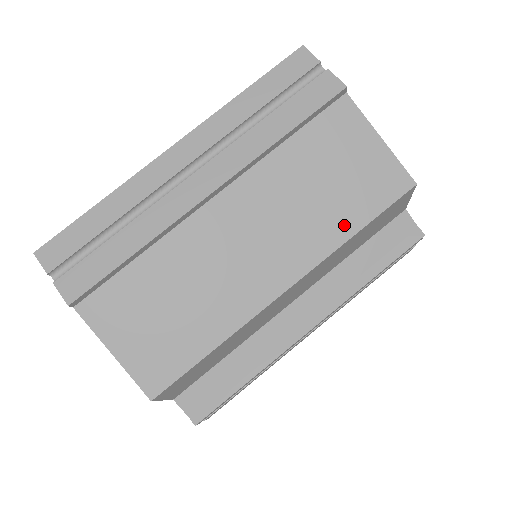
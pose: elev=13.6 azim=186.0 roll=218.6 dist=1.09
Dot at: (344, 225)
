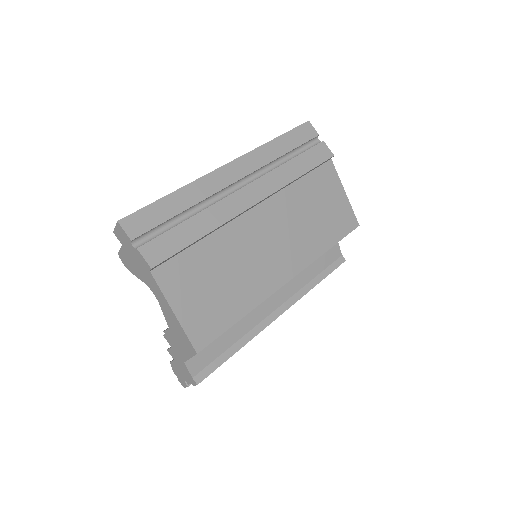
Dot at: (323, 243)
